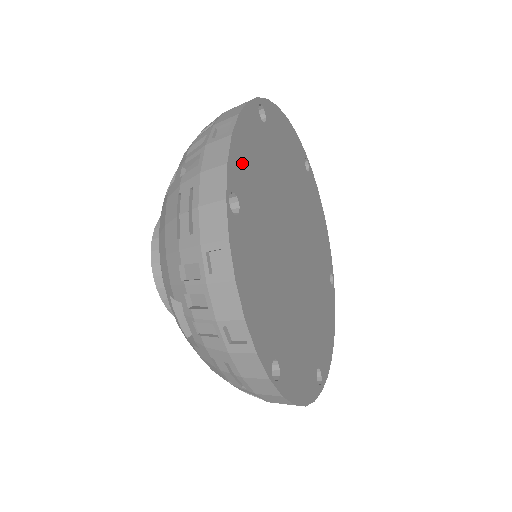
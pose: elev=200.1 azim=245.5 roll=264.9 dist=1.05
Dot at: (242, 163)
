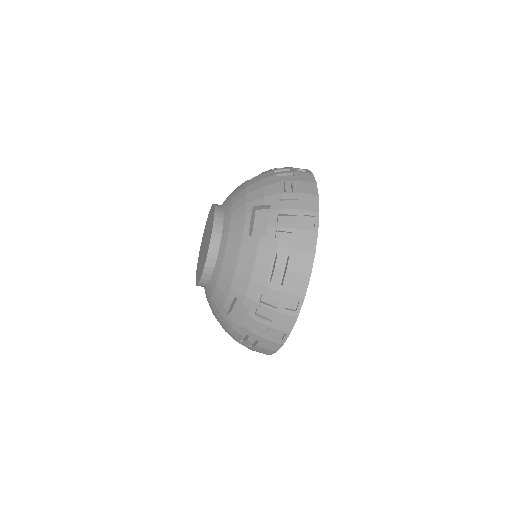
Dot at: occluded
